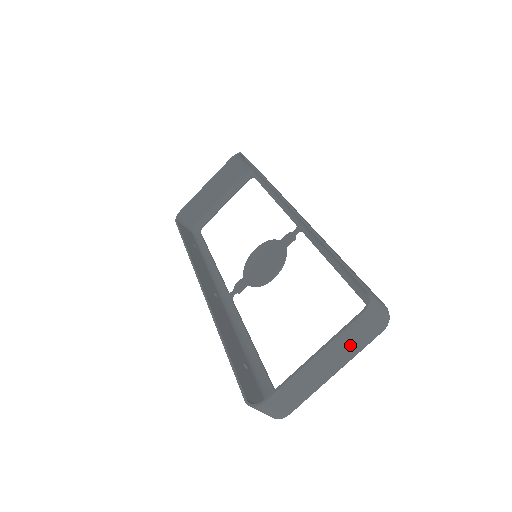
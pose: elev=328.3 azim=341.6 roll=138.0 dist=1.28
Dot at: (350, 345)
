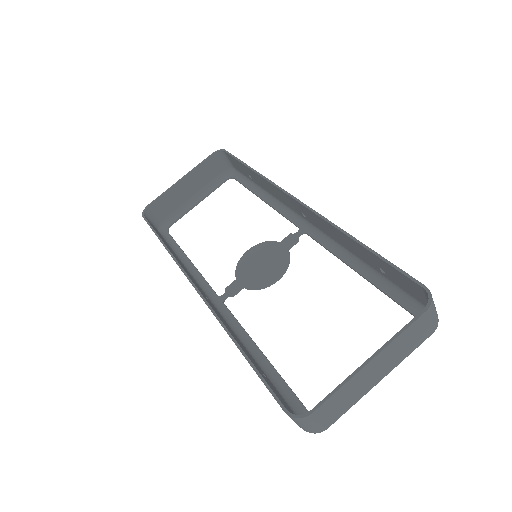
Dot at: (404, 347)
